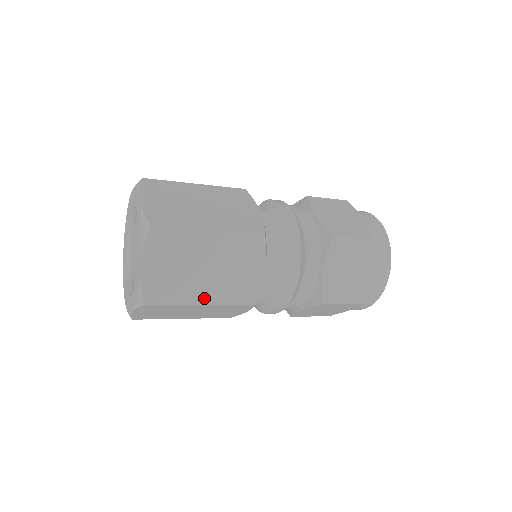
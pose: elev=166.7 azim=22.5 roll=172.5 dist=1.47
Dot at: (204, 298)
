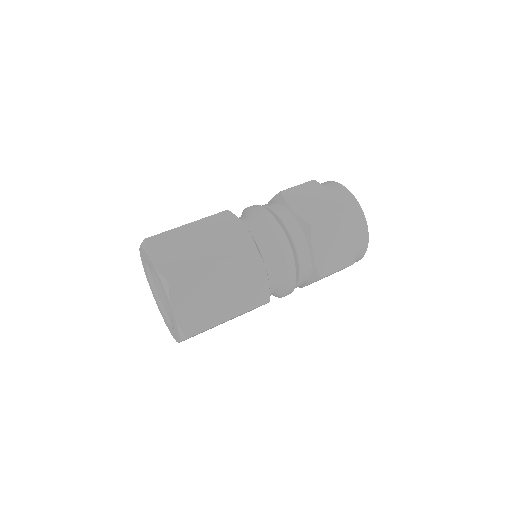
Dot at: (212, 260)
